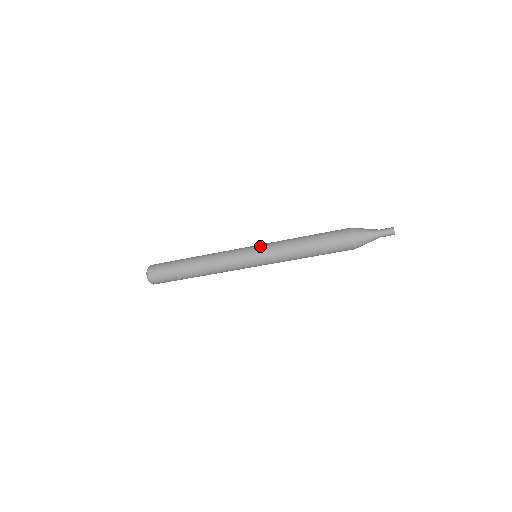
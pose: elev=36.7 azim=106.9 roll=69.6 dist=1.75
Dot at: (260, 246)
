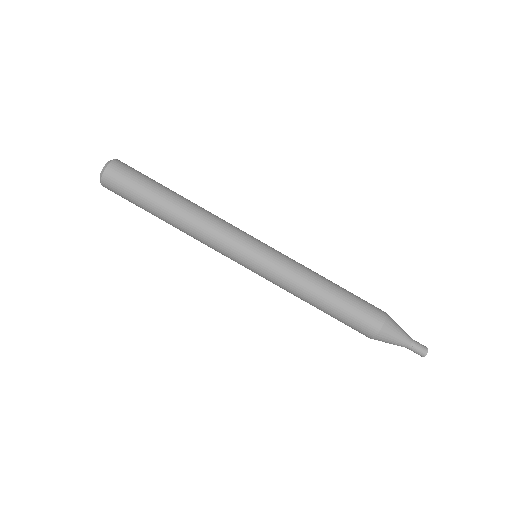
Dot at: (272, 251)
